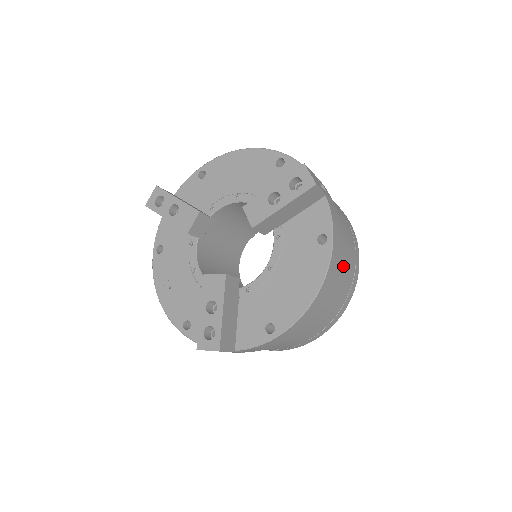
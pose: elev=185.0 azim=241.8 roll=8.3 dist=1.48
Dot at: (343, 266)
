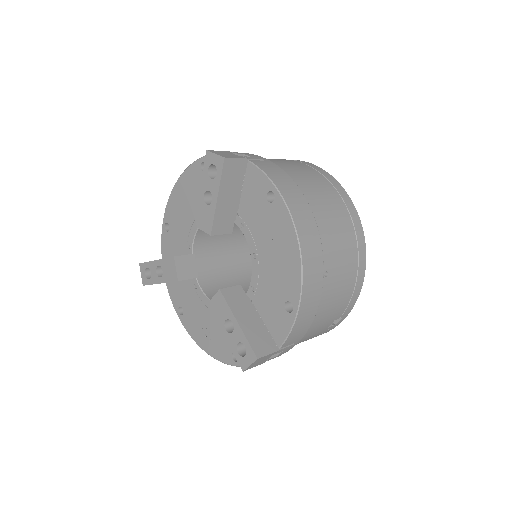
Dot at: (319, 204)
